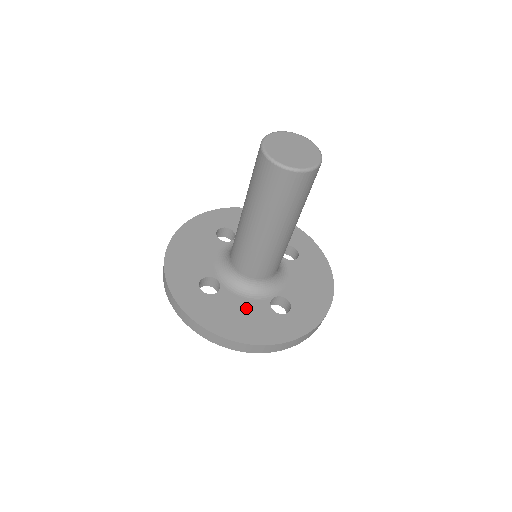
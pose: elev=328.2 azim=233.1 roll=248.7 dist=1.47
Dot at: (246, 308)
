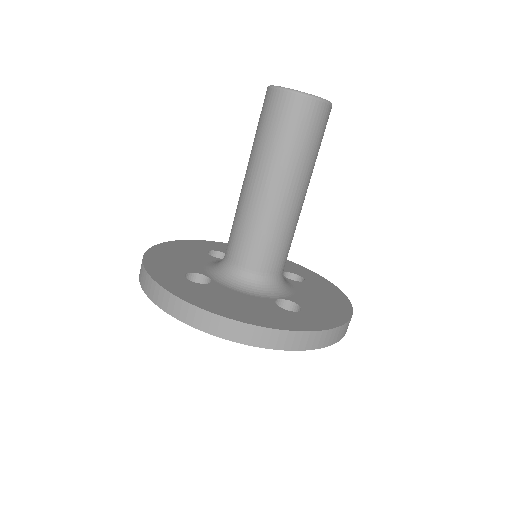
Dot at: (244, 299)
